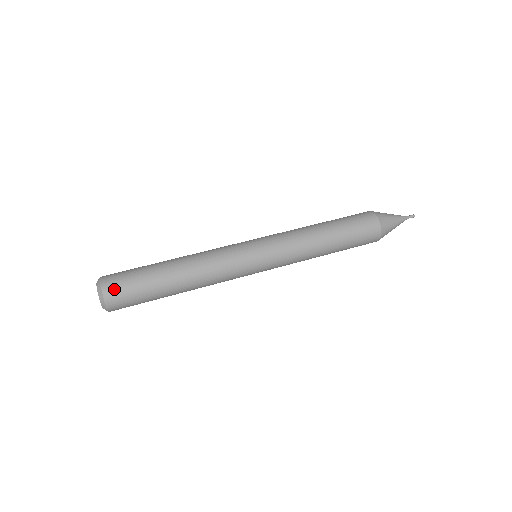
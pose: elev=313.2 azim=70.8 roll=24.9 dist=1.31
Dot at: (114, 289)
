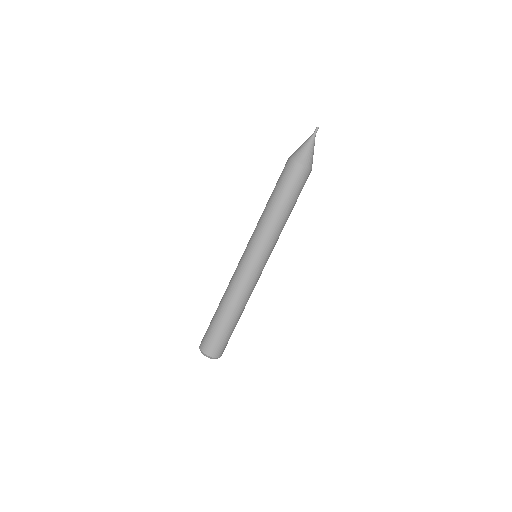
Dot at: occluded
